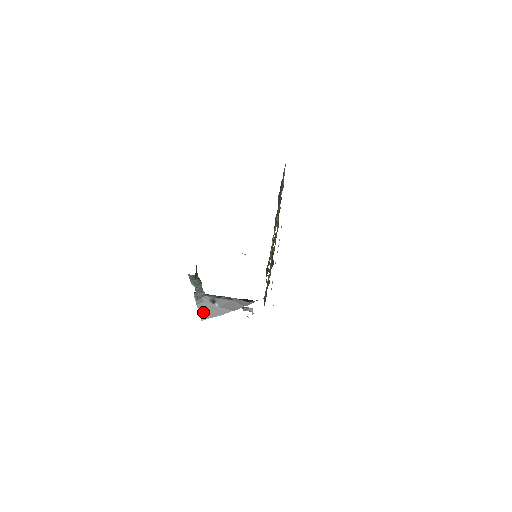
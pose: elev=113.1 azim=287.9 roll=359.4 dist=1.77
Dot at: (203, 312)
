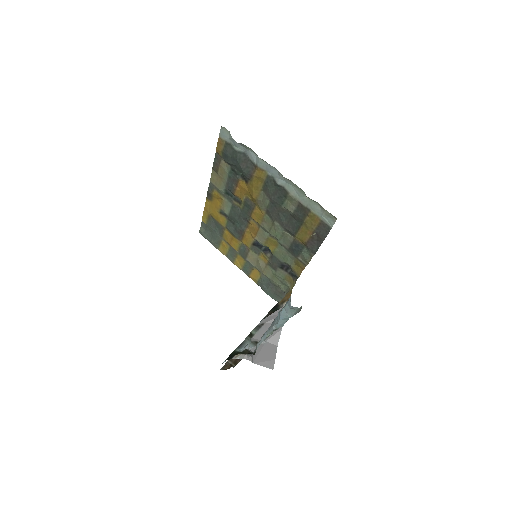
Dot at: (264, 361)
